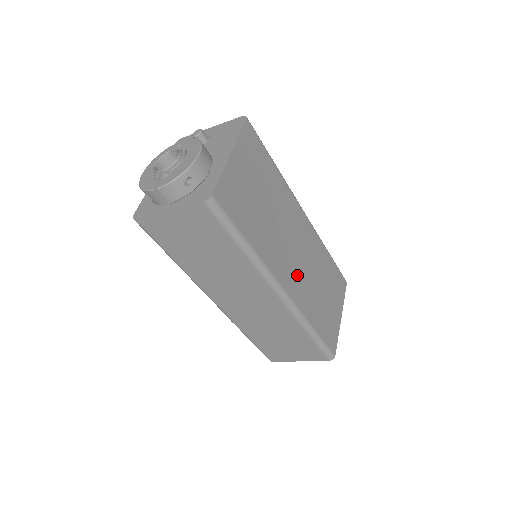
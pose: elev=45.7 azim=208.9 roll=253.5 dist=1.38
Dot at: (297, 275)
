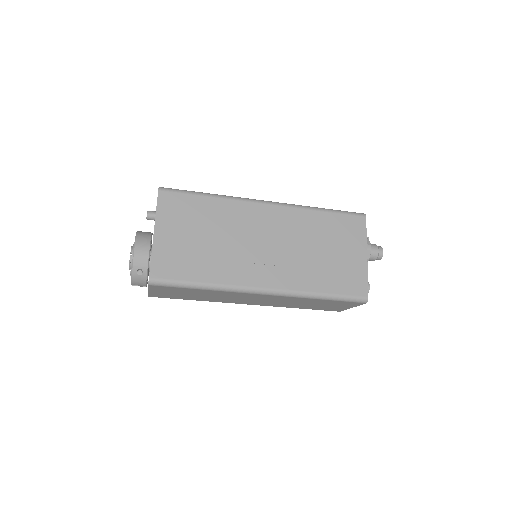
Dot at: (277, 265)
